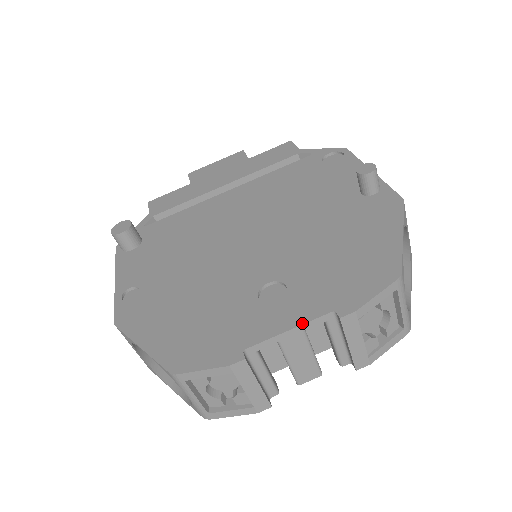
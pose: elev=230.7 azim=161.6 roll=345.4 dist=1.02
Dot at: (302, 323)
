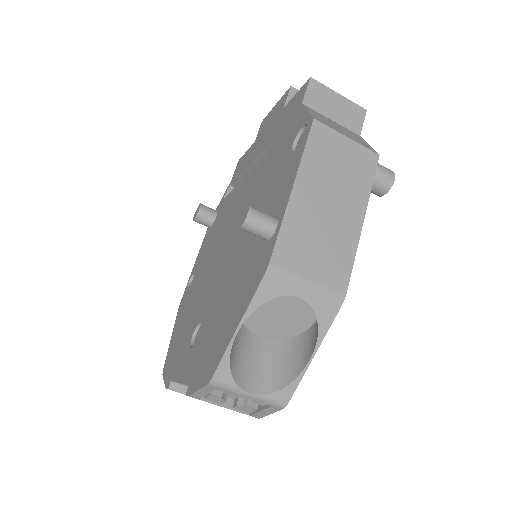
Dot at: (182, 382)
